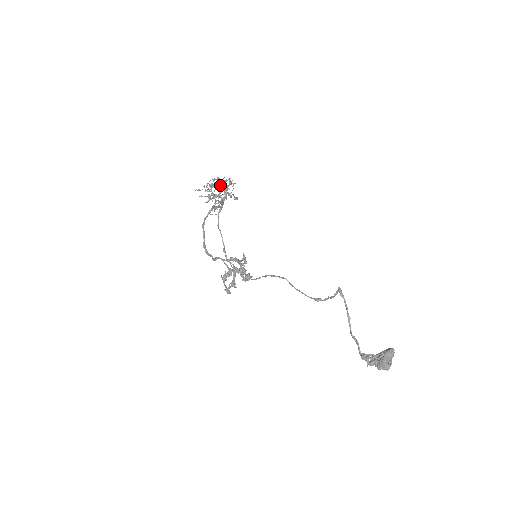
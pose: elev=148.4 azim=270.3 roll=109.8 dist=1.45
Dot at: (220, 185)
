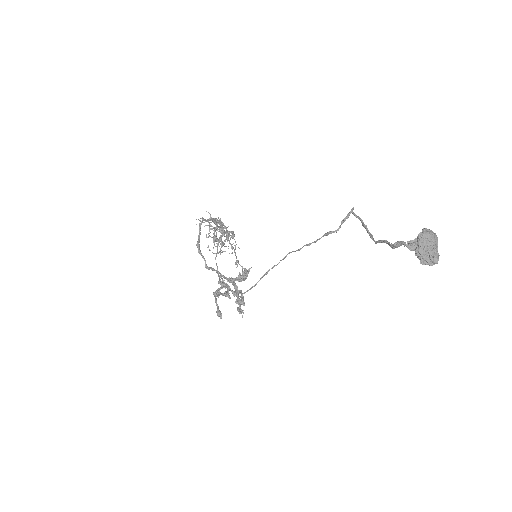
Dot at: occluded
